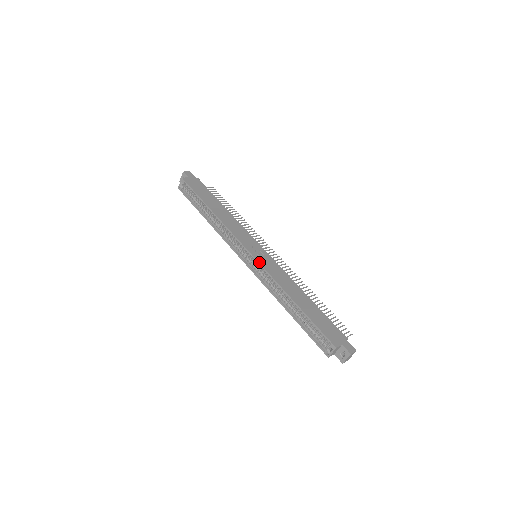
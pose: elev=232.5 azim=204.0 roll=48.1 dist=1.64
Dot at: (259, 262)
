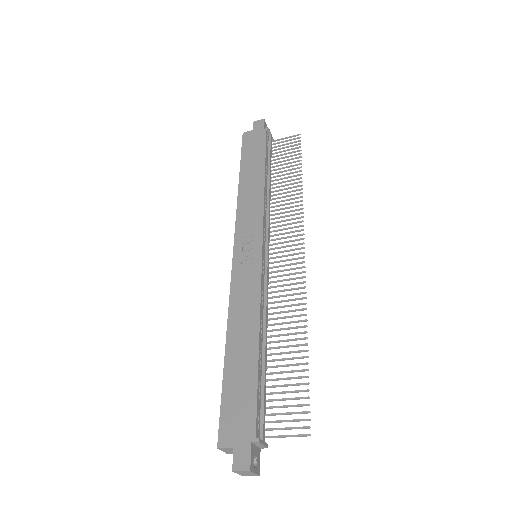
Dot at: (232, 270)
